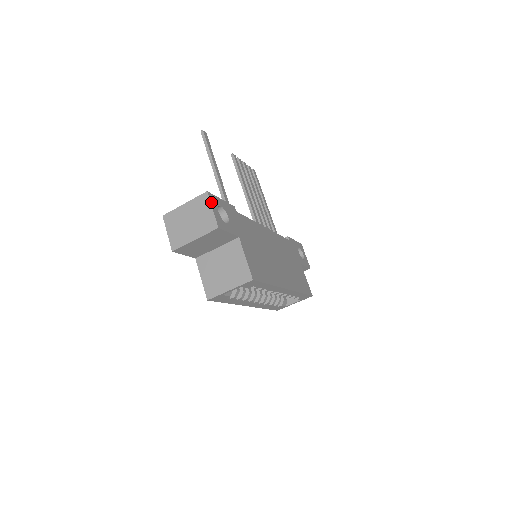
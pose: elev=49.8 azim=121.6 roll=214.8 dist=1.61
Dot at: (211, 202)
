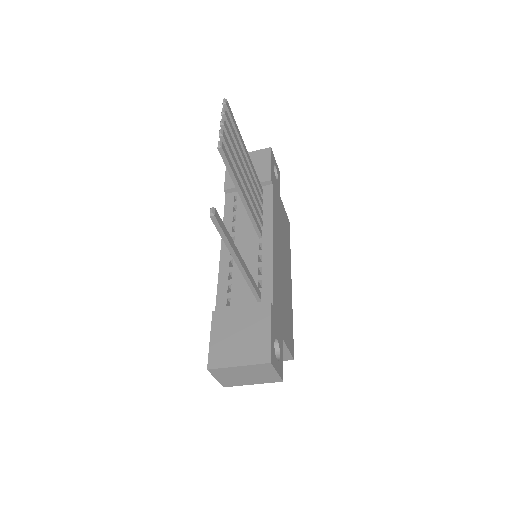
Dot at: (275, 367)
